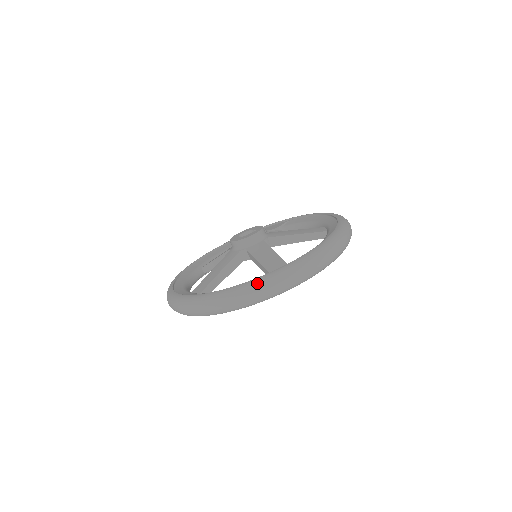
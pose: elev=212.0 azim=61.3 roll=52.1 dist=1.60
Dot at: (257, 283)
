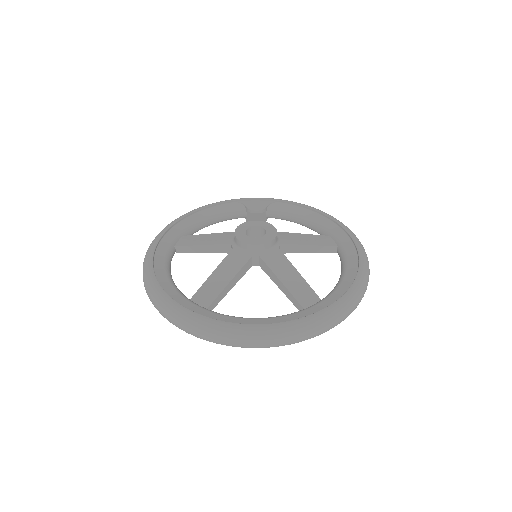
Dot at: (301, 327)
